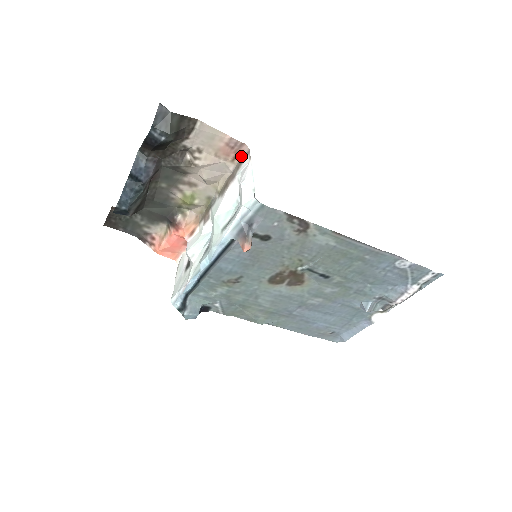
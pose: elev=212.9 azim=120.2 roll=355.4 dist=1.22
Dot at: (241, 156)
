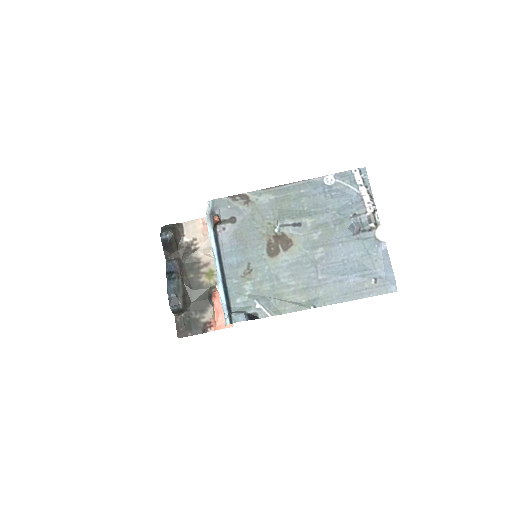
Dot at: occluded
